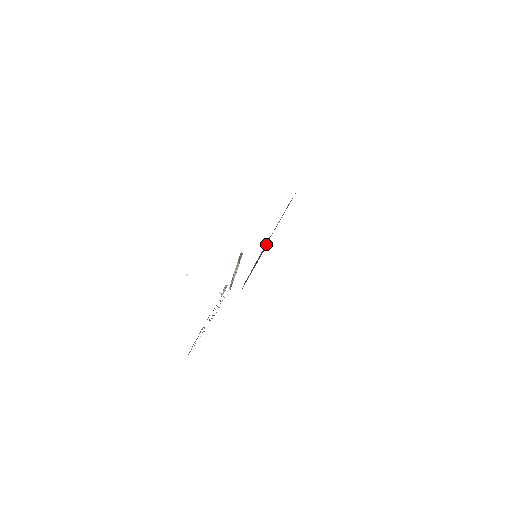
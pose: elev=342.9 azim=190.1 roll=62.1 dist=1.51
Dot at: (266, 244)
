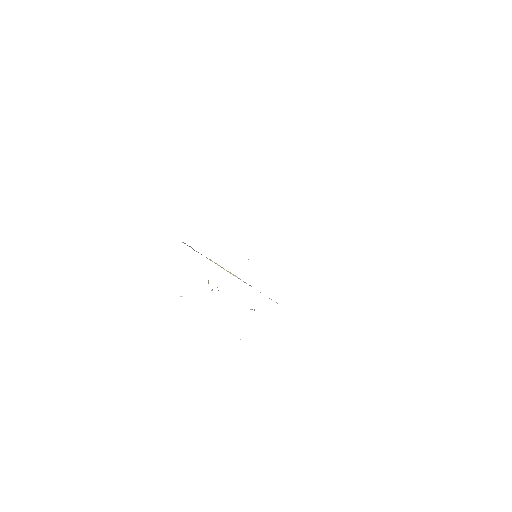
Dot at: occluded
